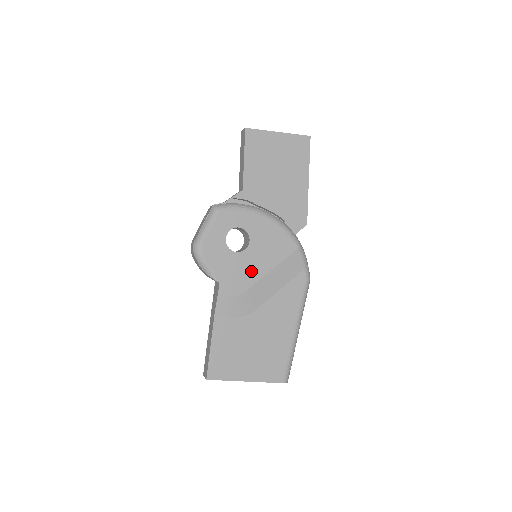
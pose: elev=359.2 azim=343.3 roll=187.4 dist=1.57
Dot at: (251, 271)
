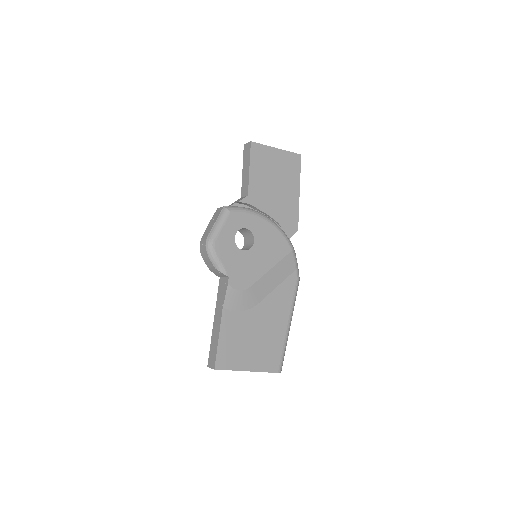
Dot at: (255, 268)
